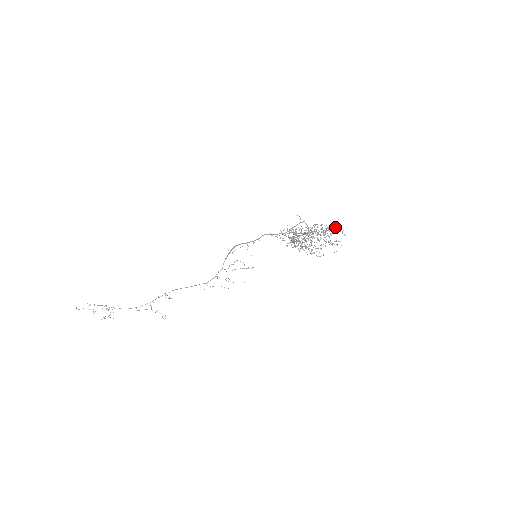
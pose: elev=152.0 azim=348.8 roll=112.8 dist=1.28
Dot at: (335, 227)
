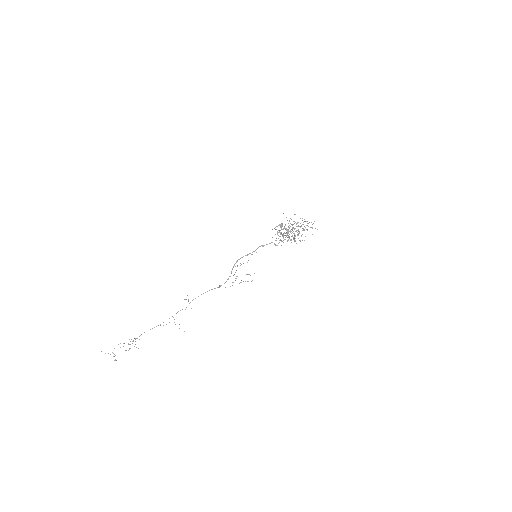
Dot at: occluded
